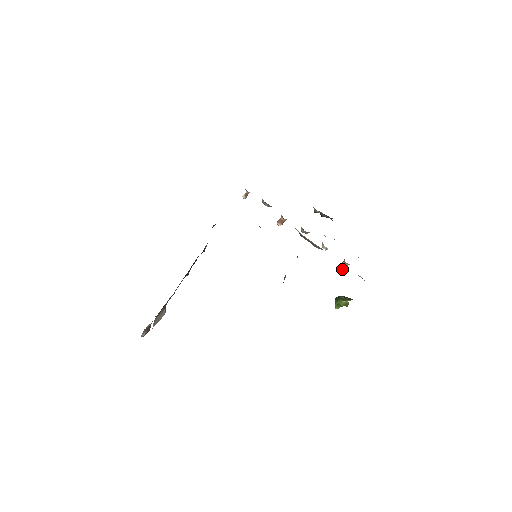
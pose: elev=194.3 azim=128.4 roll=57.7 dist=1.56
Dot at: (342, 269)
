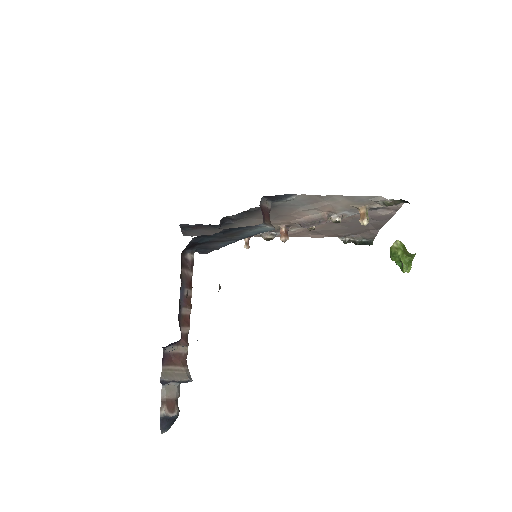
Dot at: (363, 218)
